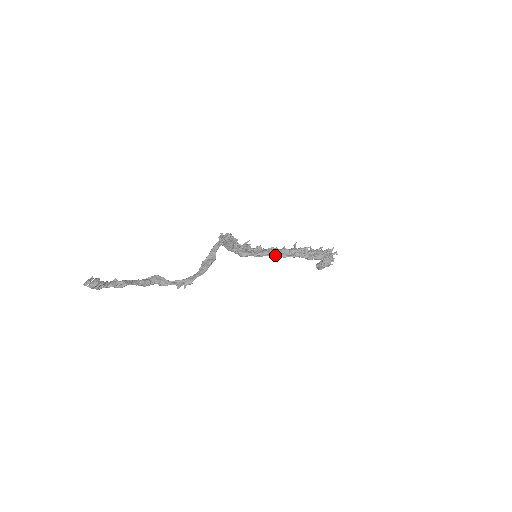
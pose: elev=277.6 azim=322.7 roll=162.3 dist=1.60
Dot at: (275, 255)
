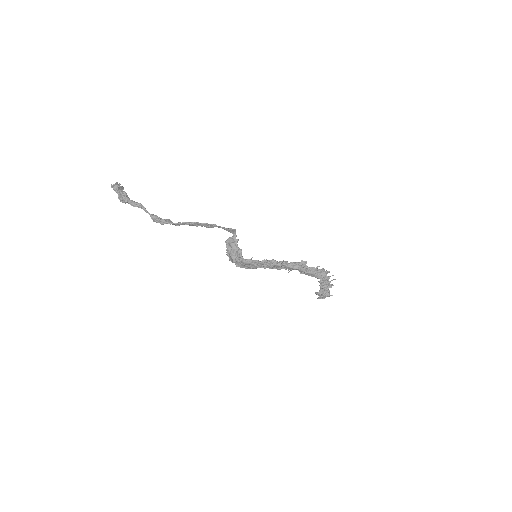
Dot at: (274, 263)
